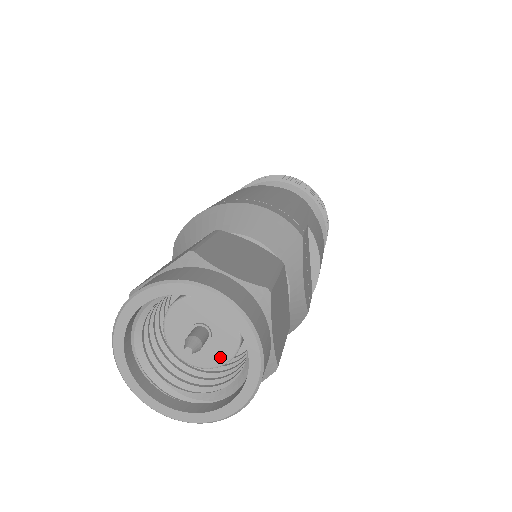
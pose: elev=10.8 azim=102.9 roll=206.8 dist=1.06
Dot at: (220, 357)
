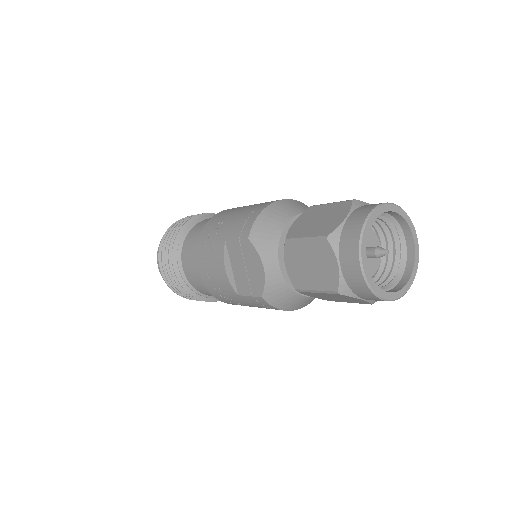
Dot at: (375, 266)
